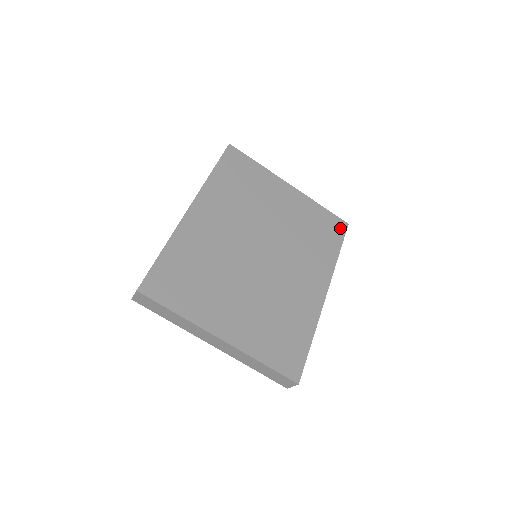
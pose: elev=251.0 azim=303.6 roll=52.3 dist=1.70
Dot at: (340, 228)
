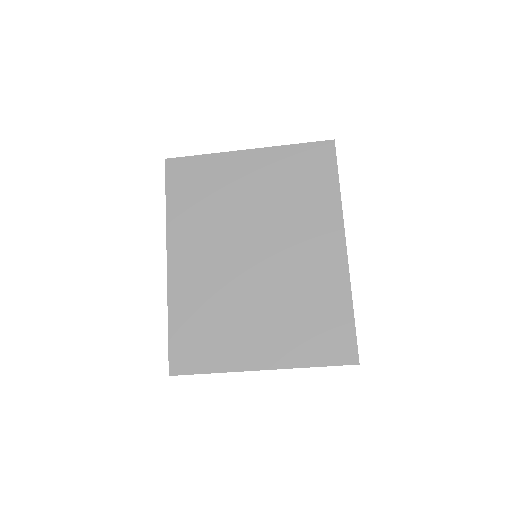
Dot at: (327, 154)
